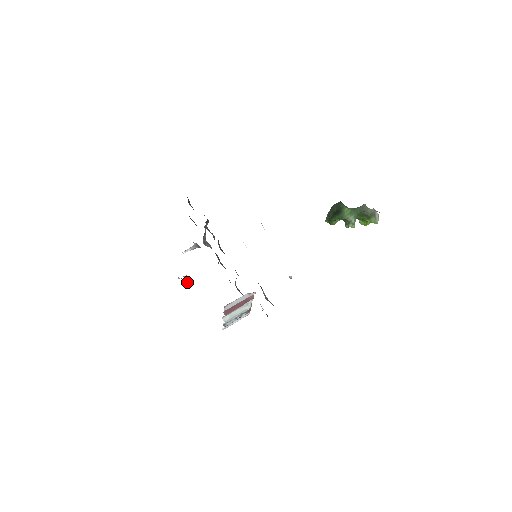
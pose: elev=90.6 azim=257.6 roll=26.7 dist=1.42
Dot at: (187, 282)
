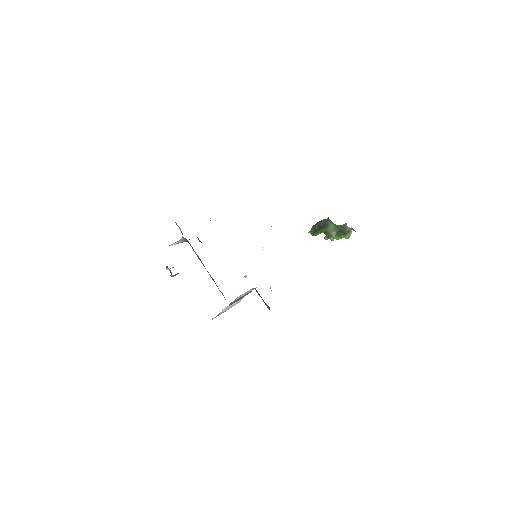
Dot at: occluded
